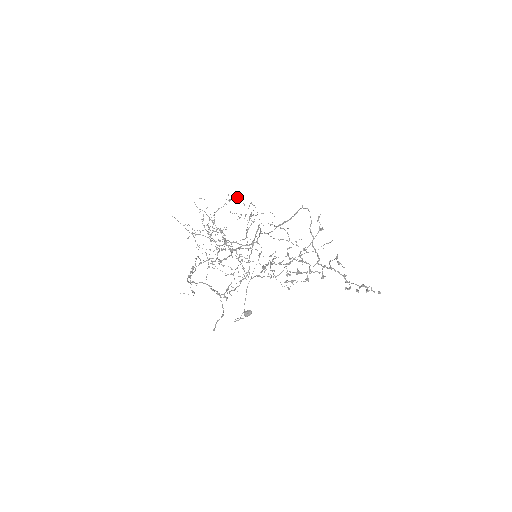
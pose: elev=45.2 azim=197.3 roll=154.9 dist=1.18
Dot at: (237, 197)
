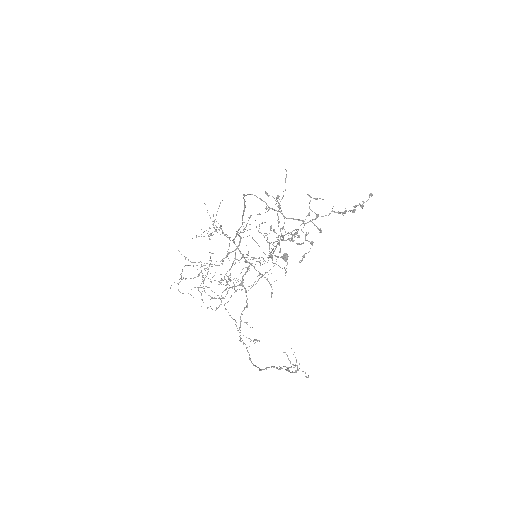
Dot at: occluded
